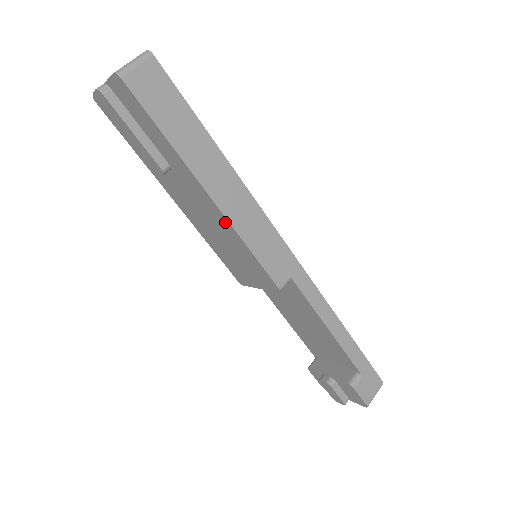
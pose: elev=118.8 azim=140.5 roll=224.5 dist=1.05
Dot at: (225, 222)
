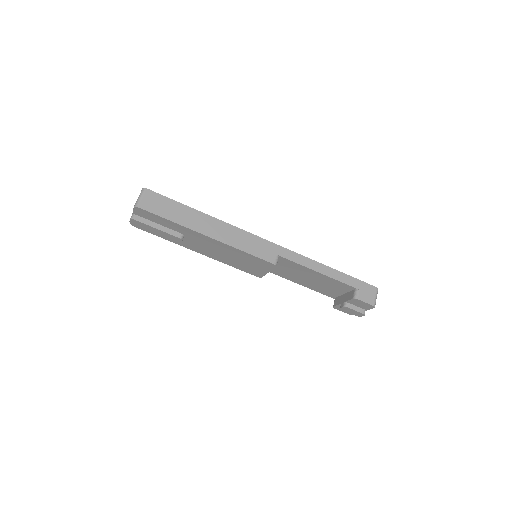
Dot at: (225, 245)
